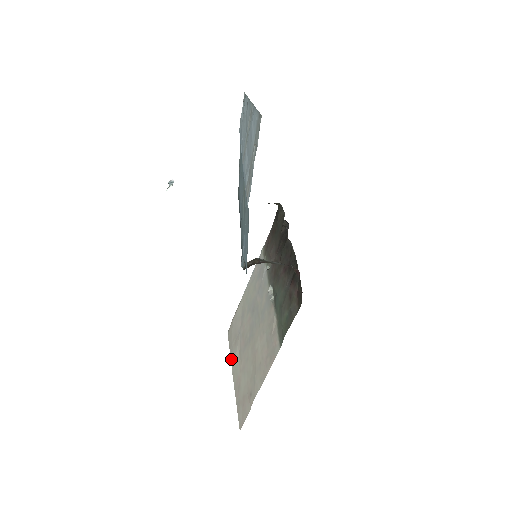
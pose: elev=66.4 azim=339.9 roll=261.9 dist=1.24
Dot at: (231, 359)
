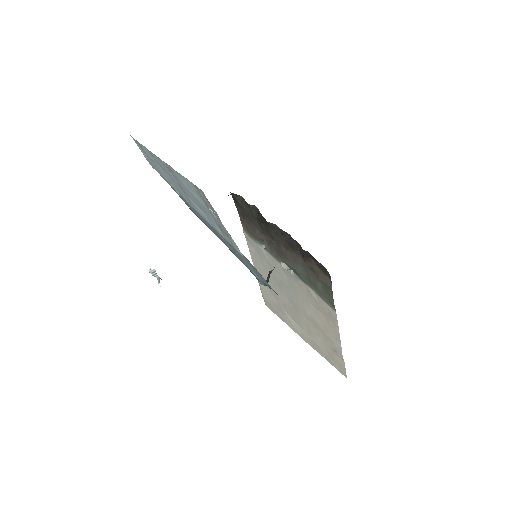
Dot at: (289, 326)
